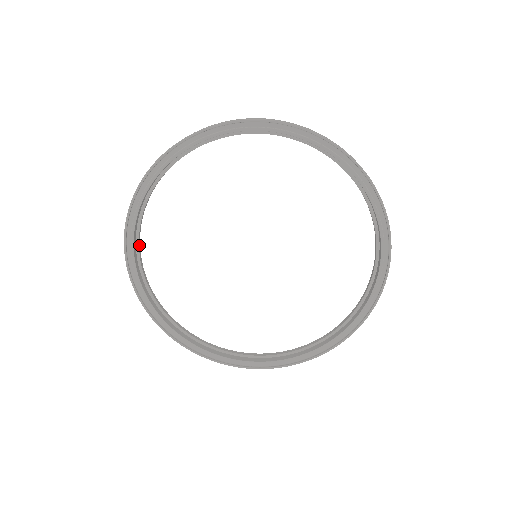
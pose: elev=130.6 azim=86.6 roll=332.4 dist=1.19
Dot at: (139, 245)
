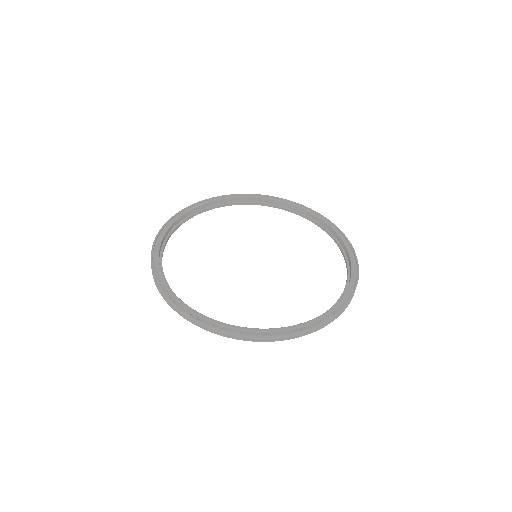
Dot at: occluded
